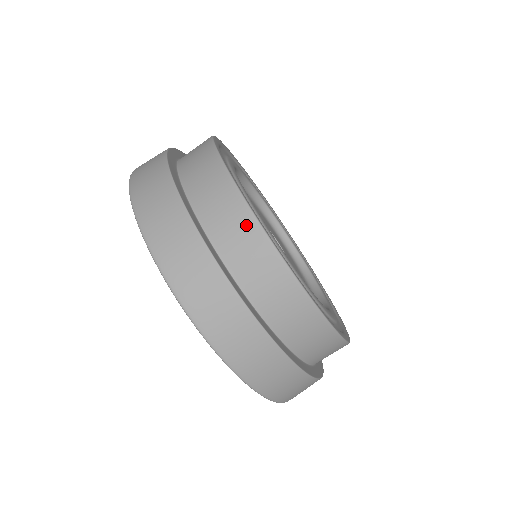
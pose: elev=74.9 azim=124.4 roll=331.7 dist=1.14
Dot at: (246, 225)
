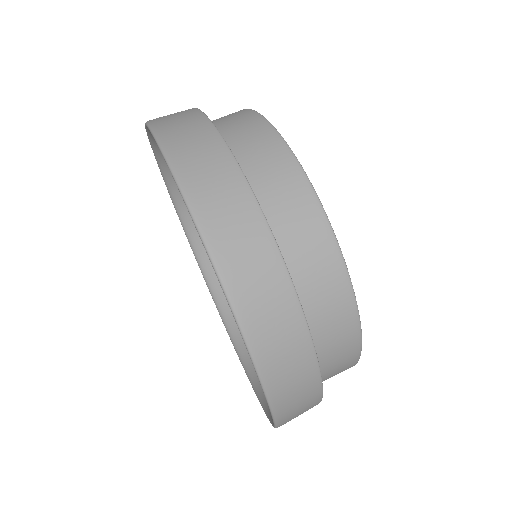
Dot at: (335, 275)
